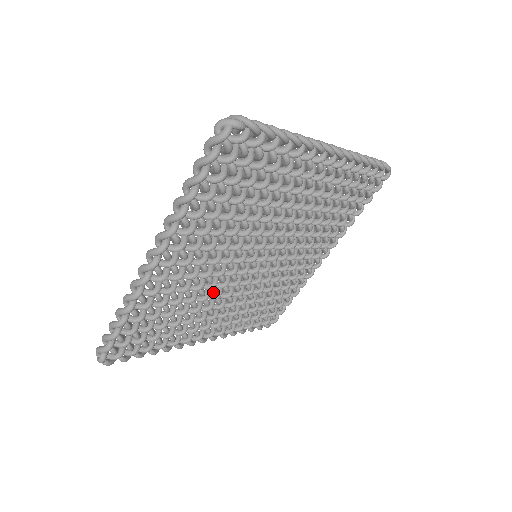
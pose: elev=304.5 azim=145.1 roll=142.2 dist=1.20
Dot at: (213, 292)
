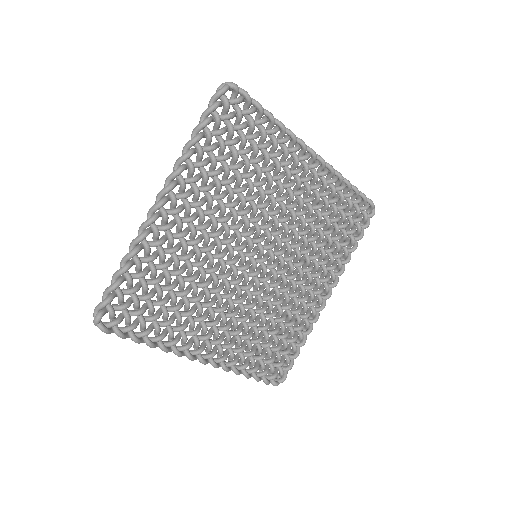
Dot at: (214, 279)
